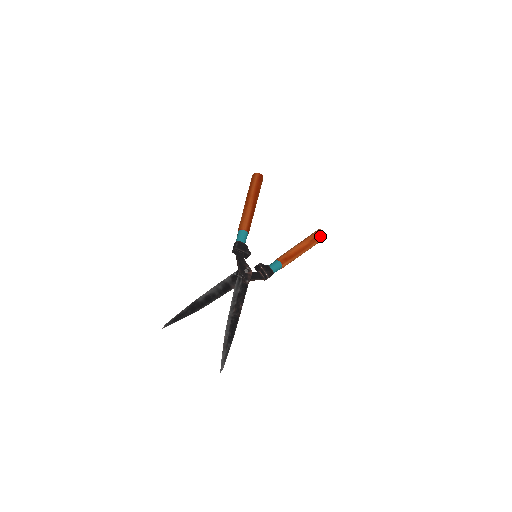
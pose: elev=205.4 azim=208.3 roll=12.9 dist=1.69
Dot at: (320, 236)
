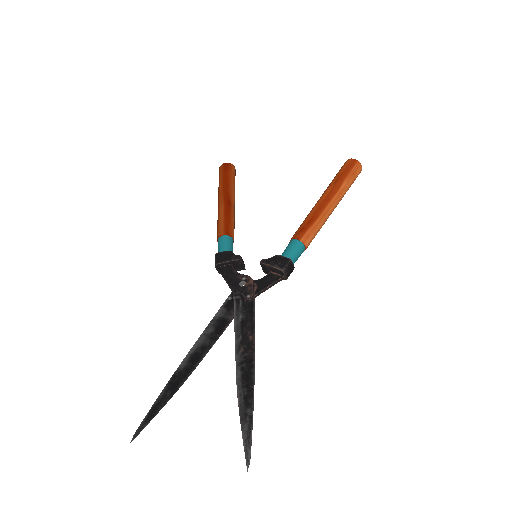
Dot at: (348, 168)
